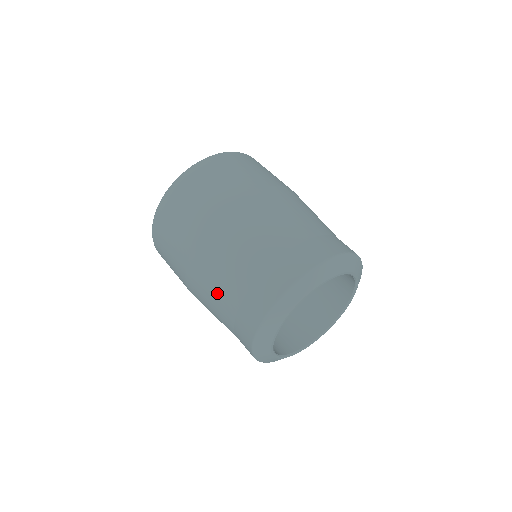
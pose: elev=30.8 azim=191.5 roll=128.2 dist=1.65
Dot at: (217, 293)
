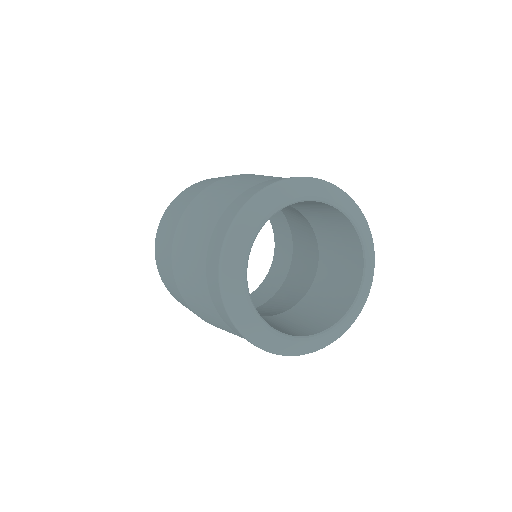
Dot at: (199, 300)
